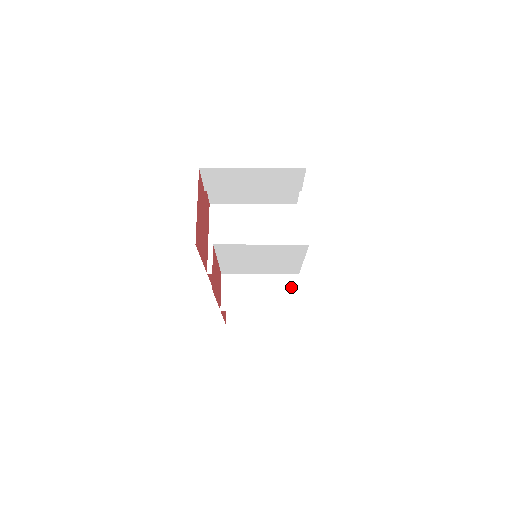
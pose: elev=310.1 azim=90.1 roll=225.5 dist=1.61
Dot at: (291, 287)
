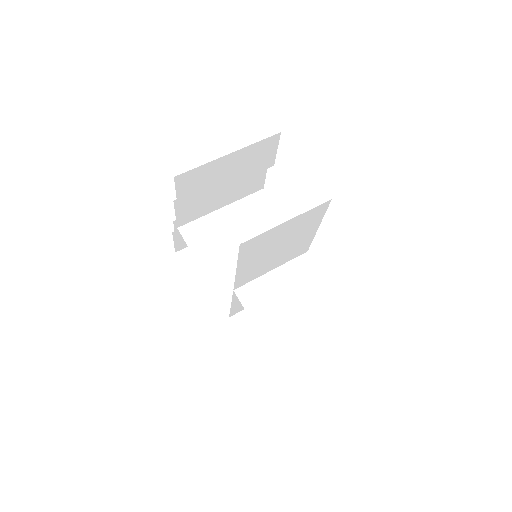
Dot at: (308, 268)
